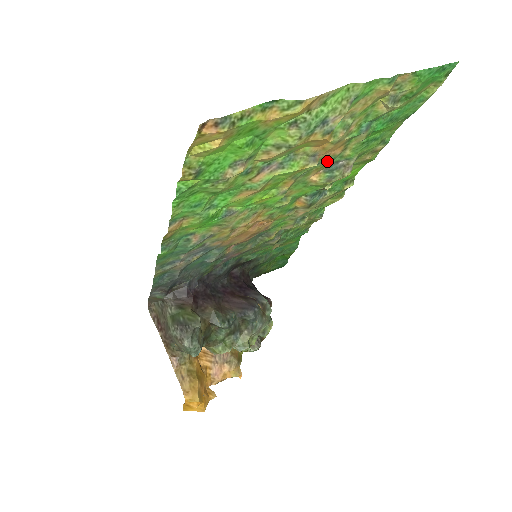
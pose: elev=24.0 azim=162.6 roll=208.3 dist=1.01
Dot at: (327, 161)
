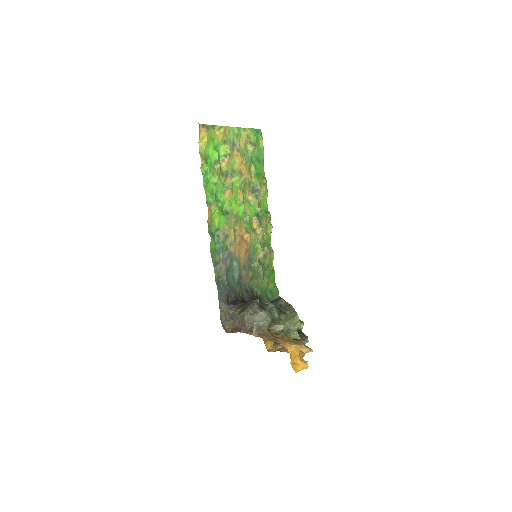
Dot at: (249, 183)
